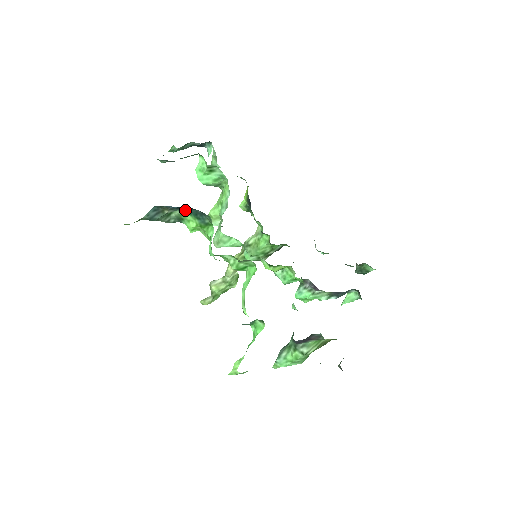
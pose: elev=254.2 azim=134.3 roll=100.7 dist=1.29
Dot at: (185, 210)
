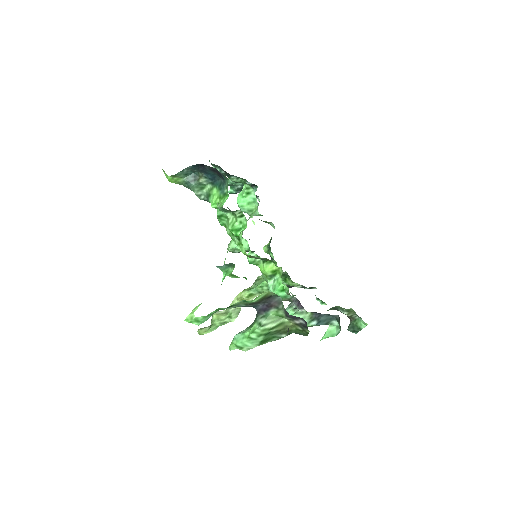
Dot at: (214, 182)
